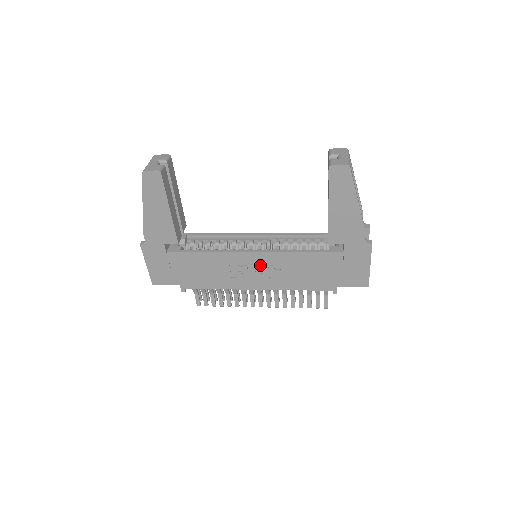
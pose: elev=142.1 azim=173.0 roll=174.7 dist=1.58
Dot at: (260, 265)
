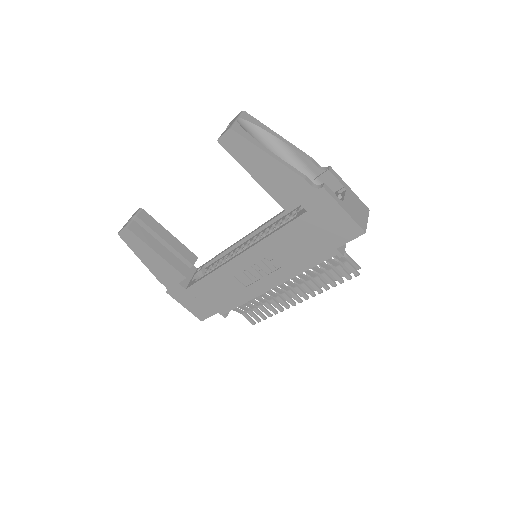
Dot at: (255, 264)
